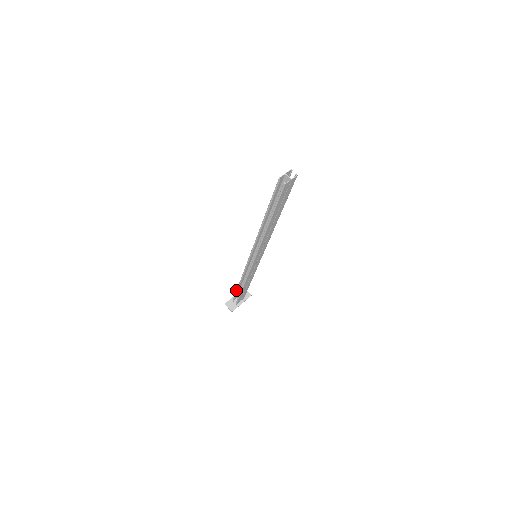
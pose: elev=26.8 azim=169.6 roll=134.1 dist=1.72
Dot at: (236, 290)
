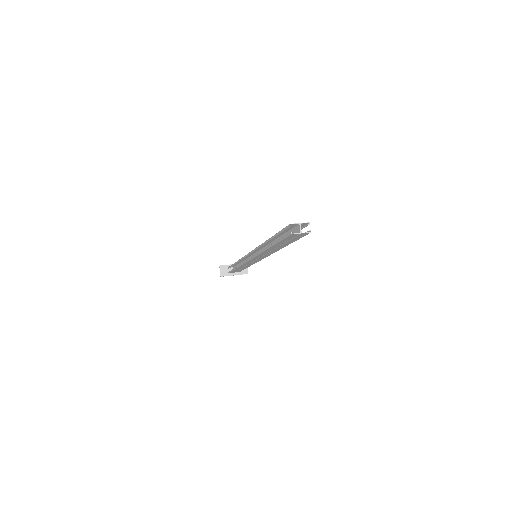
Dot at: (233, 264)
